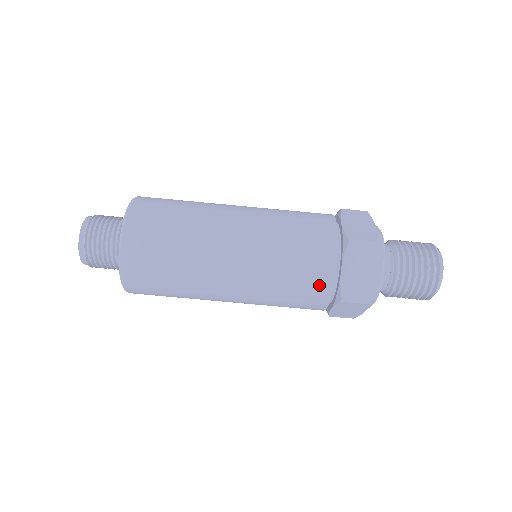
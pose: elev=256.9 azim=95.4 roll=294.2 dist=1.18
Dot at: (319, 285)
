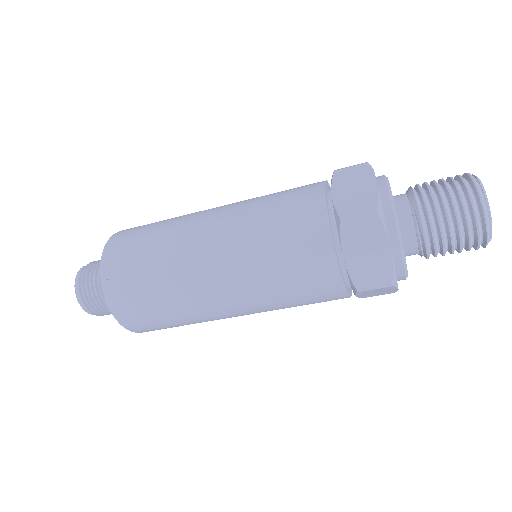
Dot at: (324, 281)
